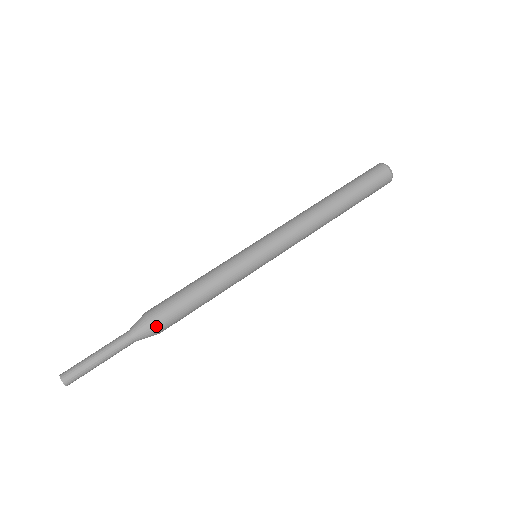
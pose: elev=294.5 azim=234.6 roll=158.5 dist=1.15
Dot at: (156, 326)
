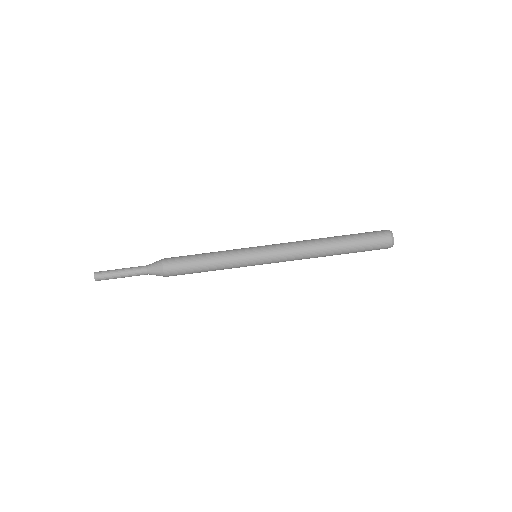
Dot at: (164, 266)
